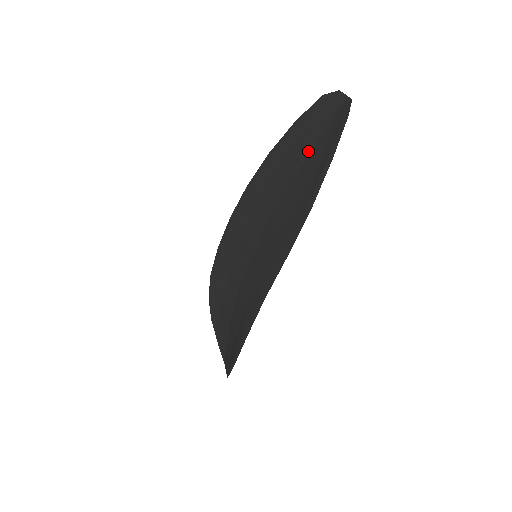
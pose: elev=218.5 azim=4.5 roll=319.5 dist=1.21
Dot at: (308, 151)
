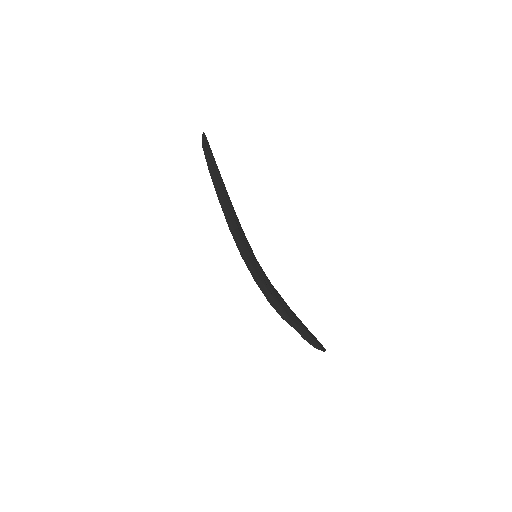
Dot at: occluded
